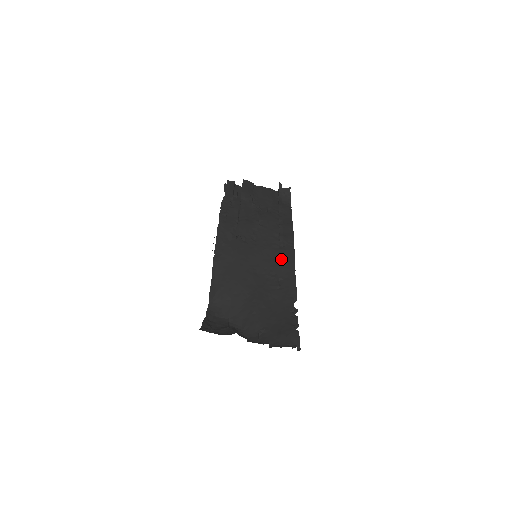
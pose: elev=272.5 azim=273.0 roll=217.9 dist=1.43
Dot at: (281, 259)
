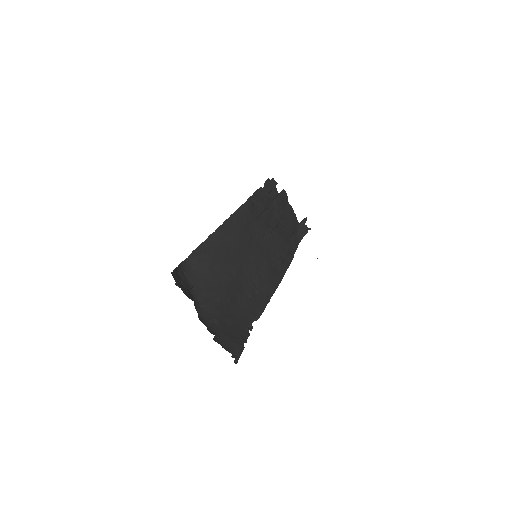
Dot at: (269, 276)
